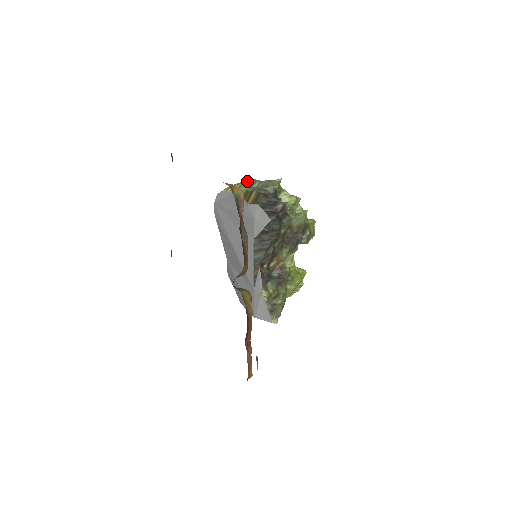
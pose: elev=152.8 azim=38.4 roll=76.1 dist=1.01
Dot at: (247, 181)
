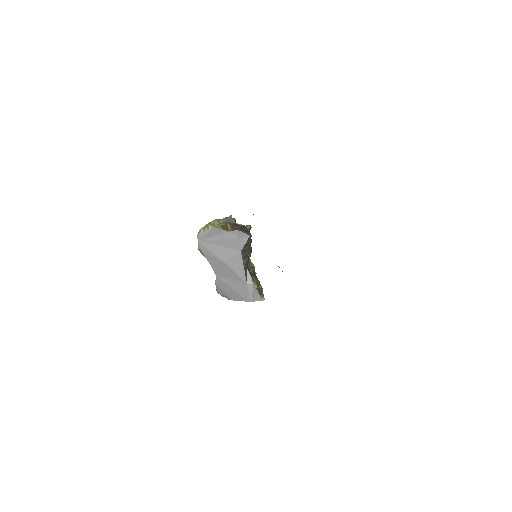
Dot at: (214, 221)
